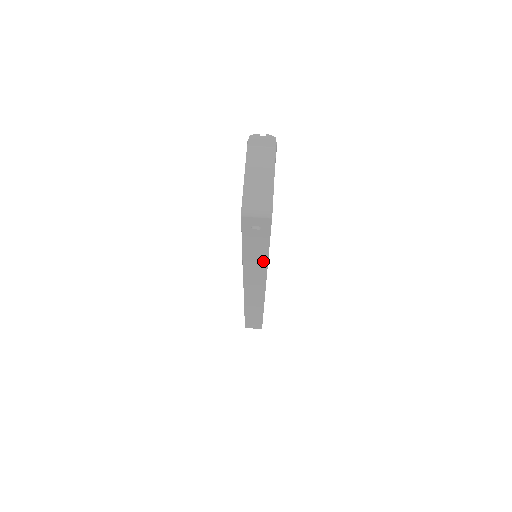
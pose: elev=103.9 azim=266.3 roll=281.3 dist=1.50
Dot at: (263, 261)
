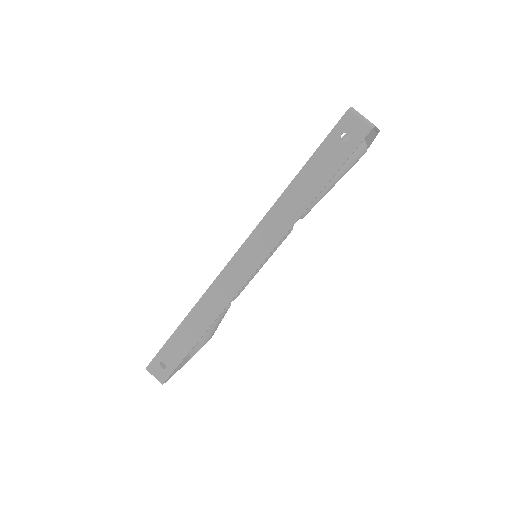
Dot at: (301, 207)
